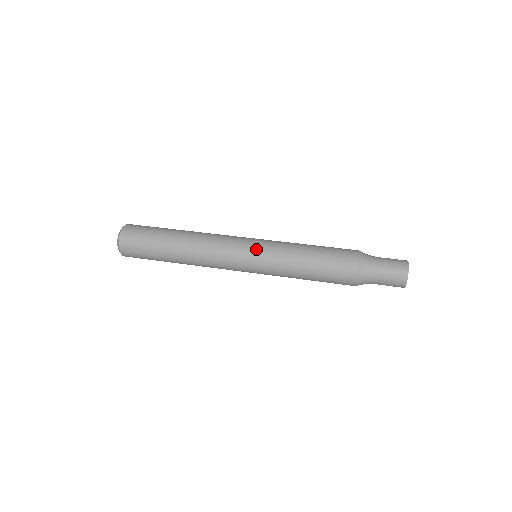
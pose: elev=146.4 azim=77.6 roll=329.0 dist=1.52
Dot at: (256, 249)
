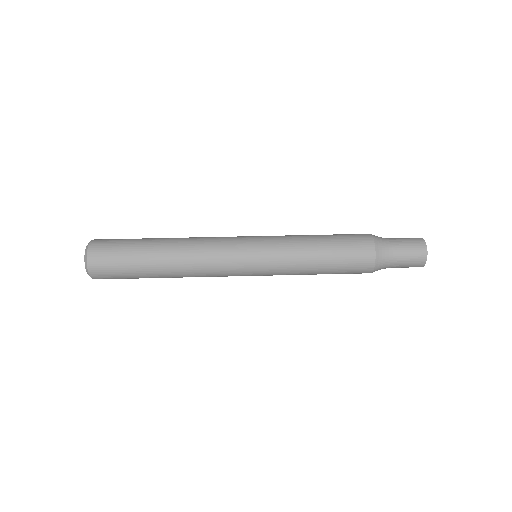
Dot at: (259, 273)
